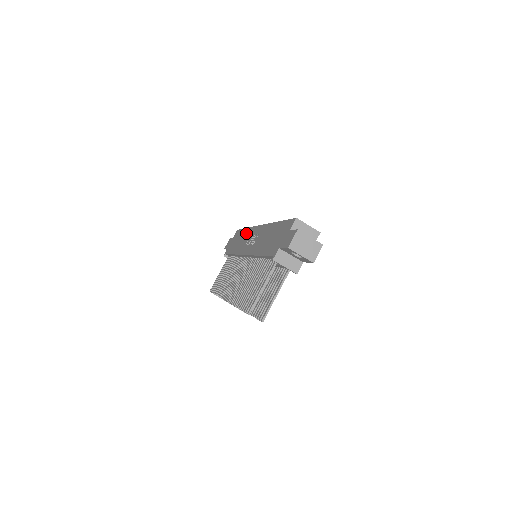
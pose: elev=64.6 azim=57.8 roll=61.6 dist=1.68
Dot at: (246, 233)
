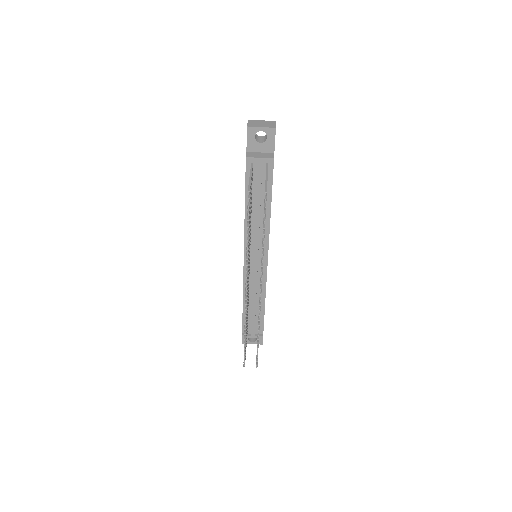
Dot at: occluded
